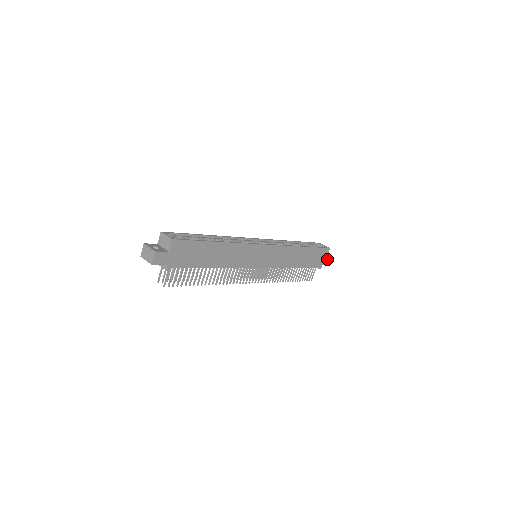
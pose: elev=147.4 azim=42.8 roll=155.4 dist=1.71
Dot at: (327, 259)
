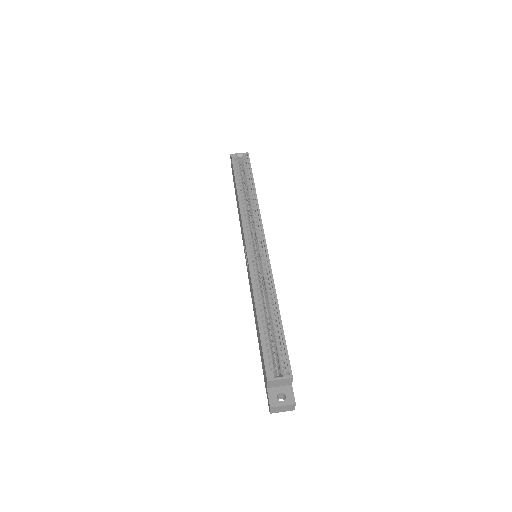
Dot at: occluded
